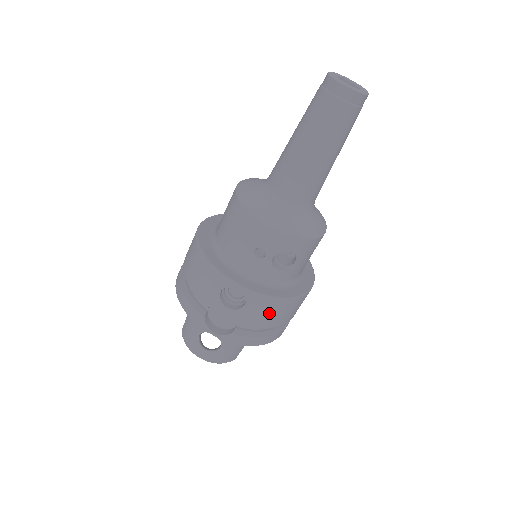
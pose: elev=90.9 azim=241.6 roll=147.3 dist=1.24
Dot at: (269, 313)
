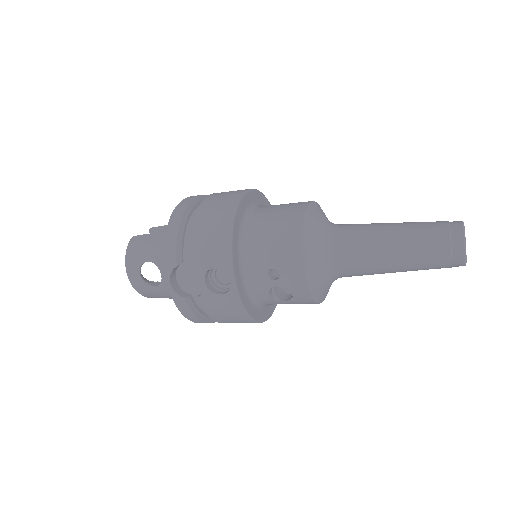
Dot at: (227, 314)
